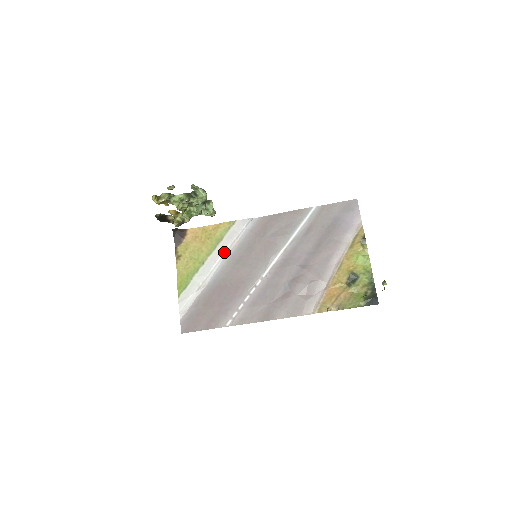
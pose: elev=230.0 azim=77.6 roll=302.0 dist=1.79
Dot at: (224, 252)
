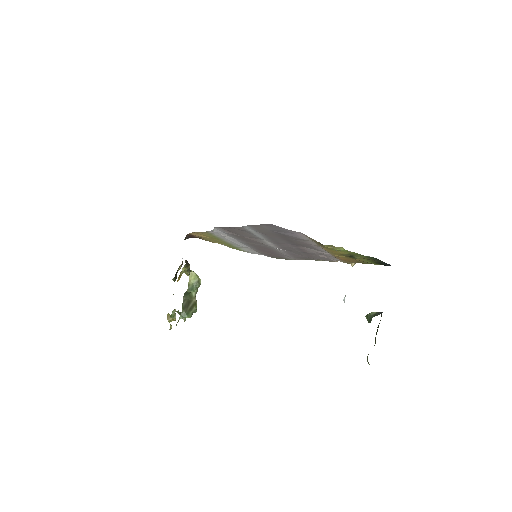
Dot at: (231, 240)
